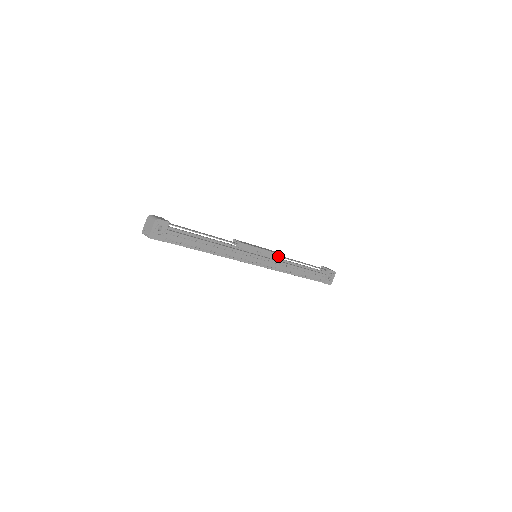
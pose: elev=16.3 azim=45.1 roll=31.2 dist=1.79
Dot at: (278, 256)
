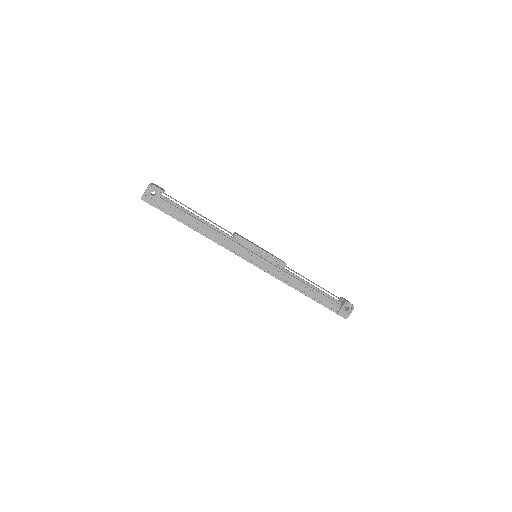
Dot at: (280, 263)
